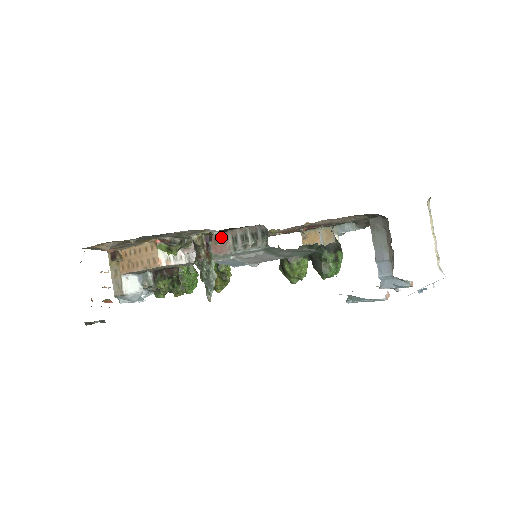
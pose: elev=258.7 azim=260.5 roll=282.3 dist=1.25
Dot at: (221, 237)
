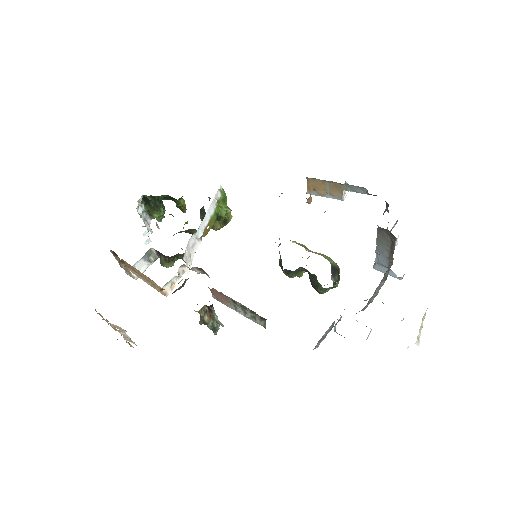
Dot at: (222, 324)
